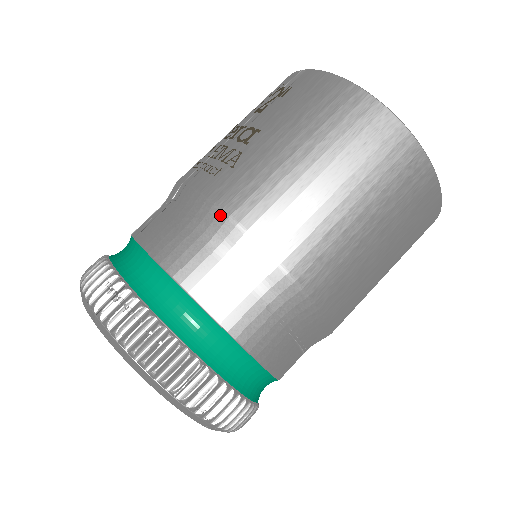
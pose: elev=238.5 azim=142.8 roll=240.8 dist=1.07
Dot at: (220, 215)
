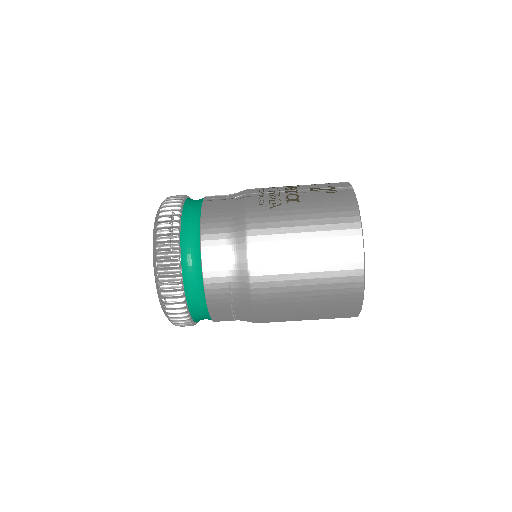
Dot at: (244, 225)
